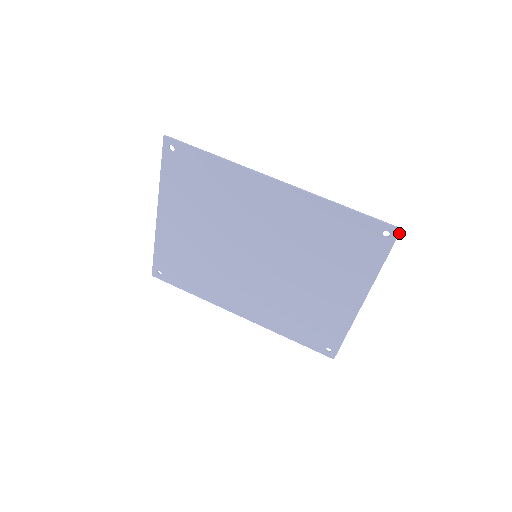
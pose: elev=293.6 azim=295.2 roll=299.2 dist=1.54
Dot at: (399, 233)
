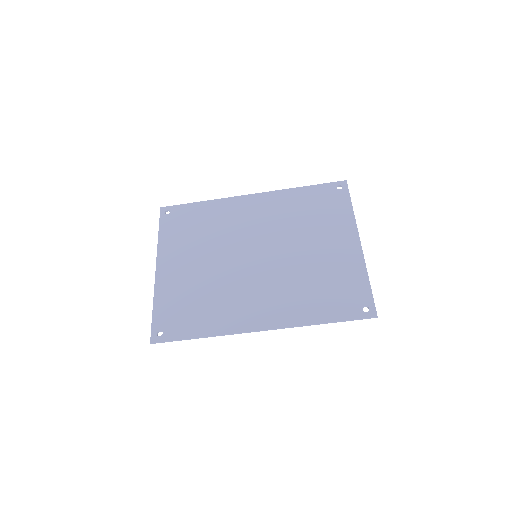
Dot at: (376, 314)
